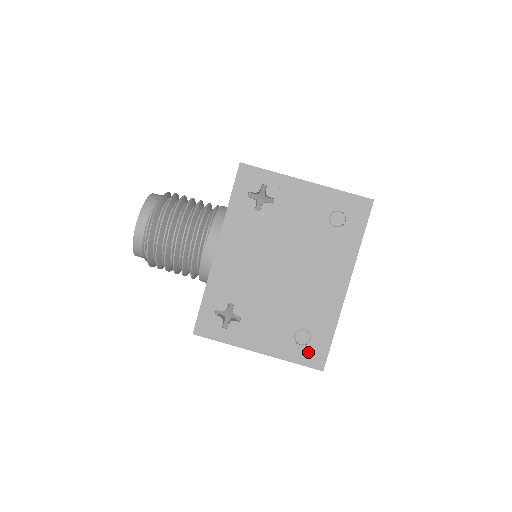
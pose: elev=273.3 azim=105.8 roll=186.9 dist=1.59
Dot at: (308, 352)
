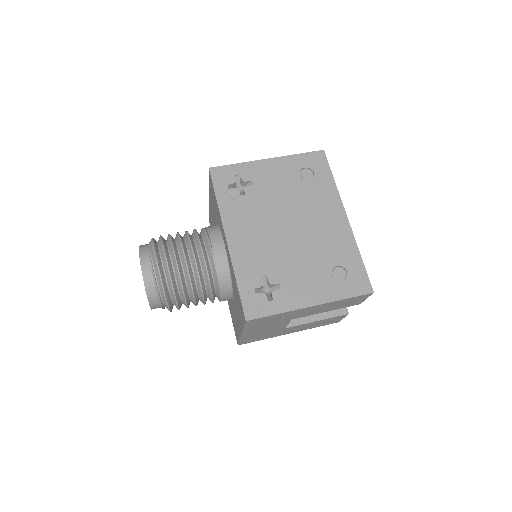
Dot at: (351, 283)
